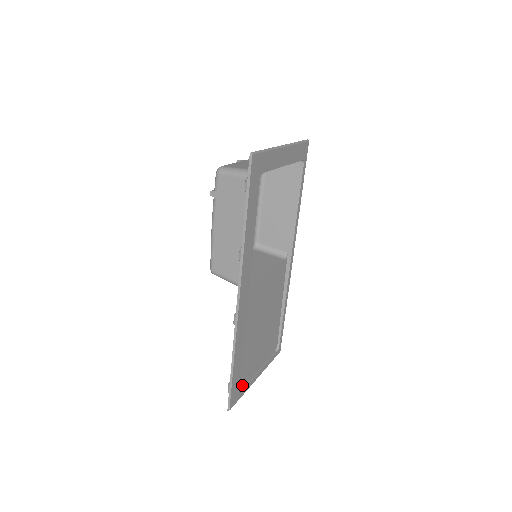
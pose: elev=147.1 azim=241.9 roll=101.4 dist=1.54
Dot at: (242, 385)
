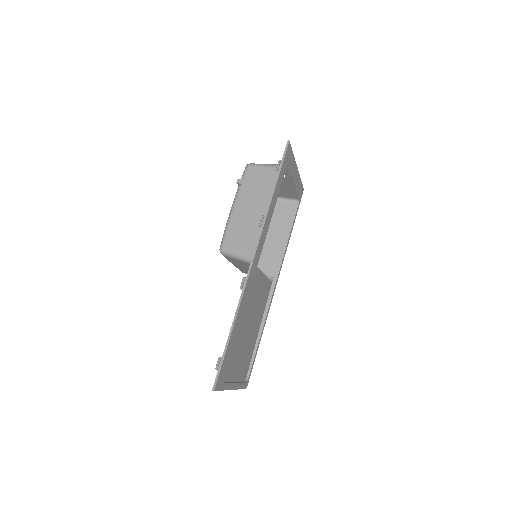
Dot at: (224, 378)
